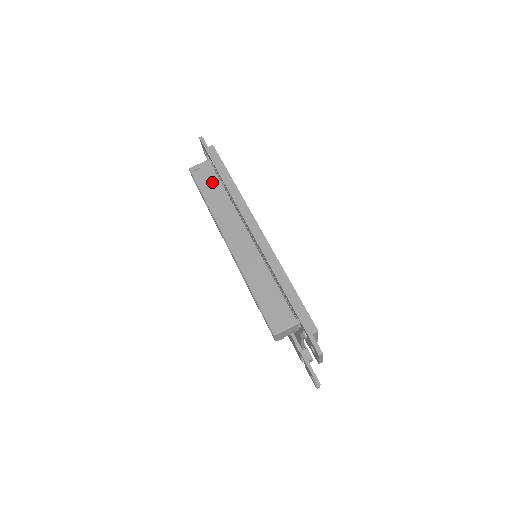
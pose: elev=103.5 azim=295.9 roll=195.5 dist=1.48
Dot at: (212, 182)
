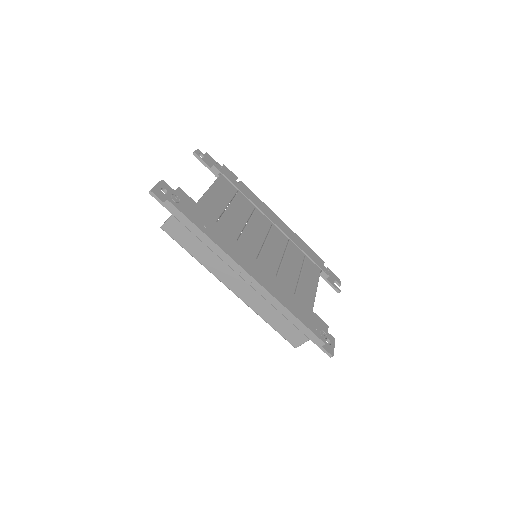
Dot at: (189, 239)
